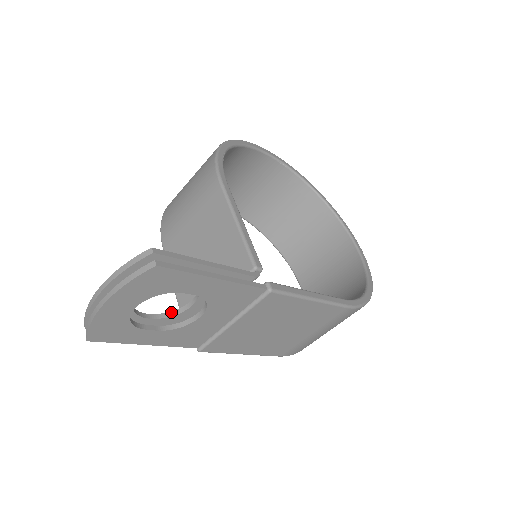
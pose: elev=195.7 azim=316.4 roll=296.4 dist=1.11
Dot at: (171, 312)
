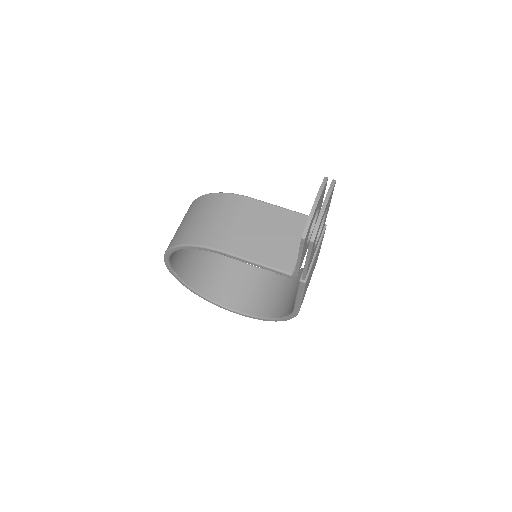
Dot at: occluded
